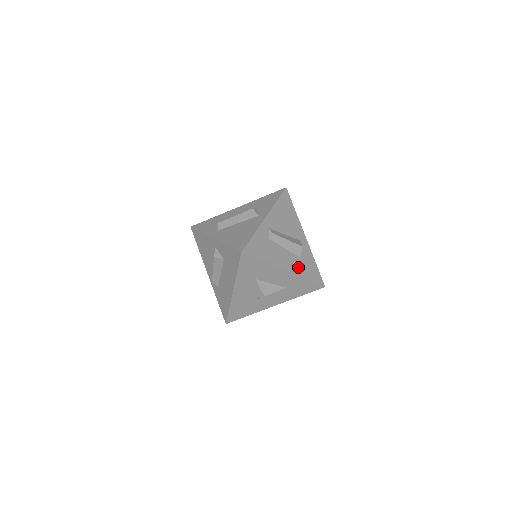
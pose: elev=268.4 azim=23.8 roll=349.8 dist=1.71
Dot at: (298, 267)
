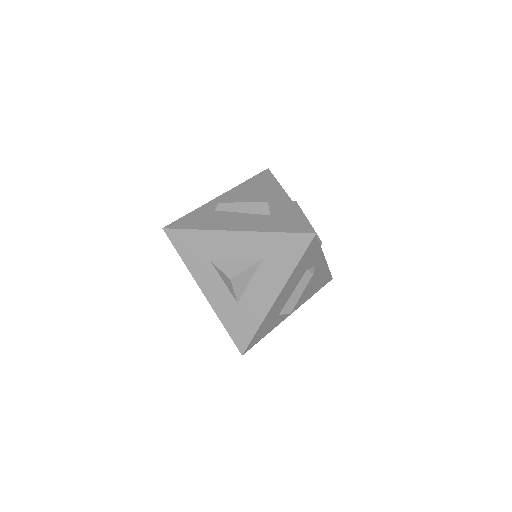
Dot at: (261, 224)
